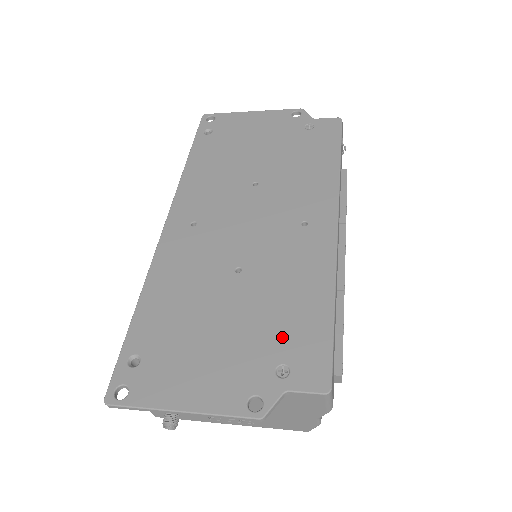
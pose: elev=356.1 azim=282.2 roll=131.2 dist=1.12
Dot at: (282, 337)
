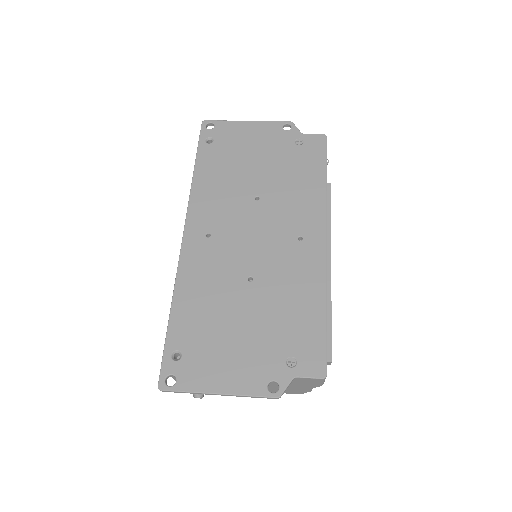
Dot at: (289, 336)
